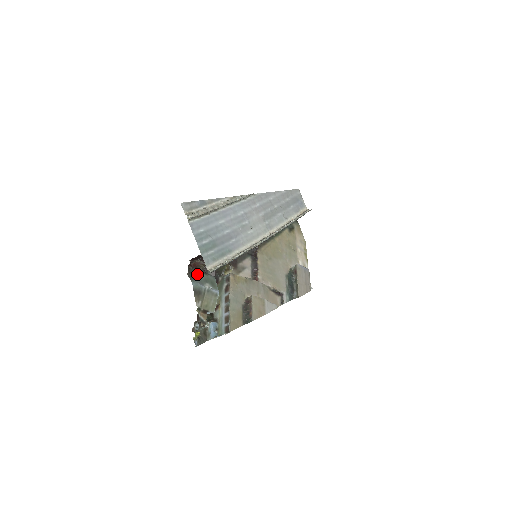
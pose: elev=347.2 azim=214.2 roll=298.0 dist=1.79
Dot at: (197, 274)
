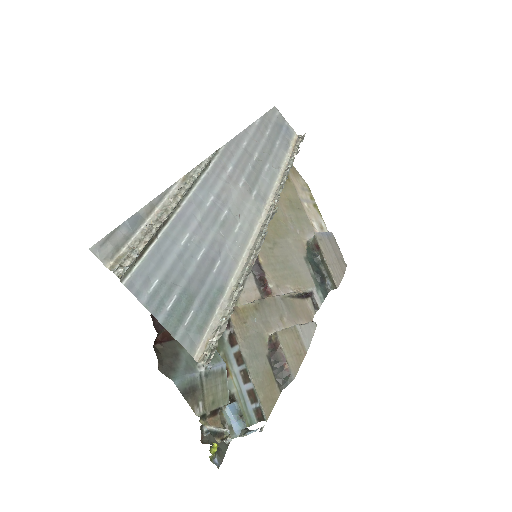
Dot at: (175, 353)
